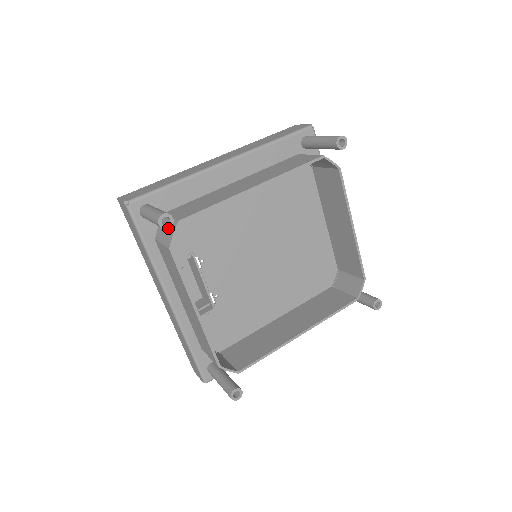
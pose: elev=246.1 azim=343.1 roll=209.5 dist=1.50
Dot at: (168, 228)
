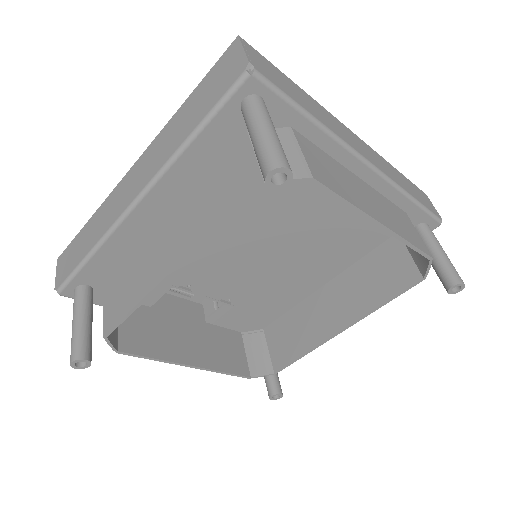
Dot at: (89, 366)
